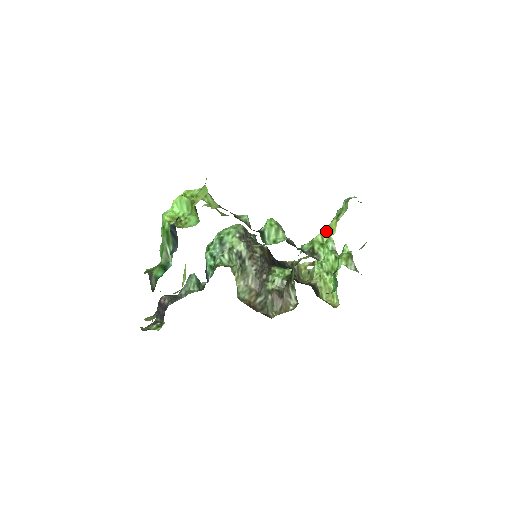
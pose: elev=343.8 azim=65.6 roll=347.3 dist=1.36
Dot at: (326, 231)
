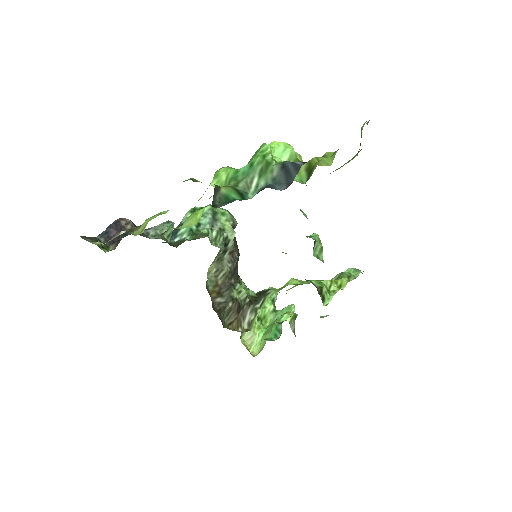
Dot at: (335, 282)
